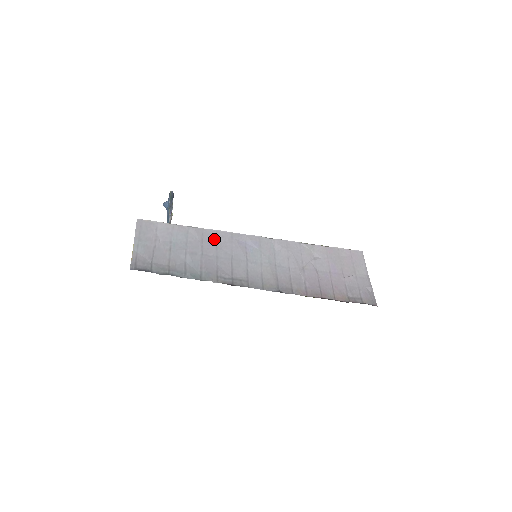
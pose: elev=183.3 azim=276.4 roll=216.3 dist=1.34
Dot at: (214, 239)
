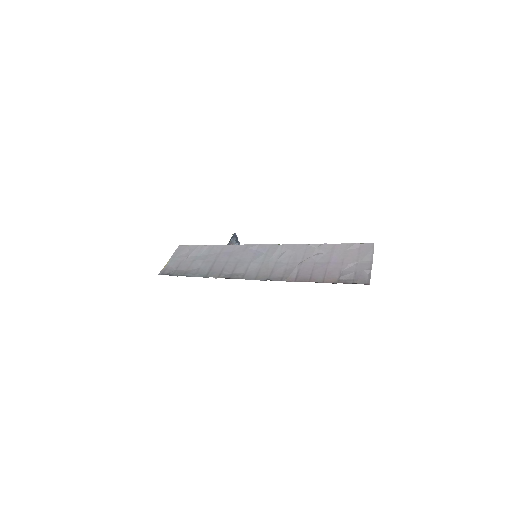
Dot at: (231, 251)
